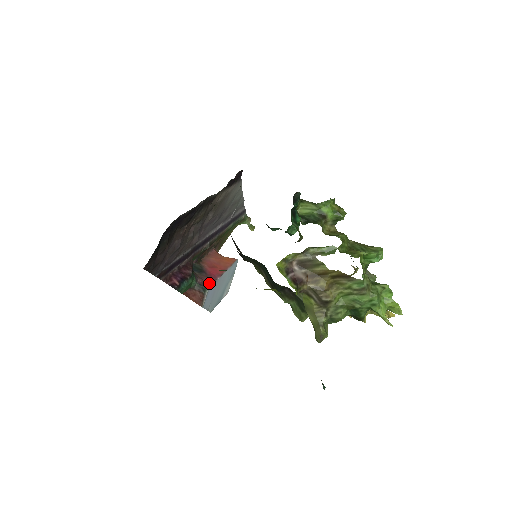
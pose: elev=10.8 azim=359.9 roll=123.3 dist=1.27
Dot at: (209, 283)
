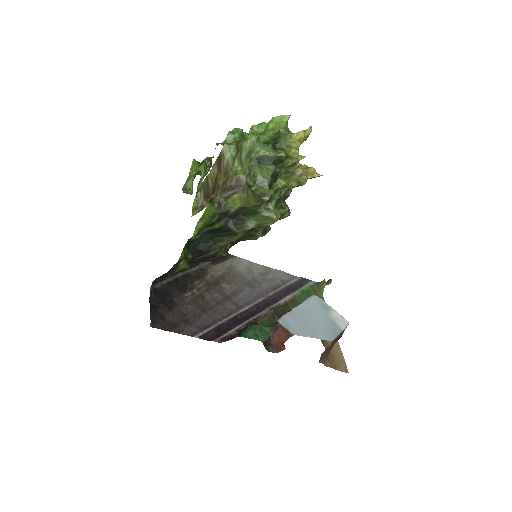
Dot at: occluded
